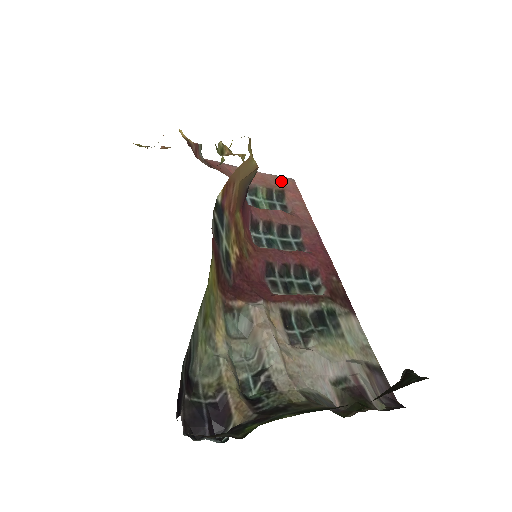
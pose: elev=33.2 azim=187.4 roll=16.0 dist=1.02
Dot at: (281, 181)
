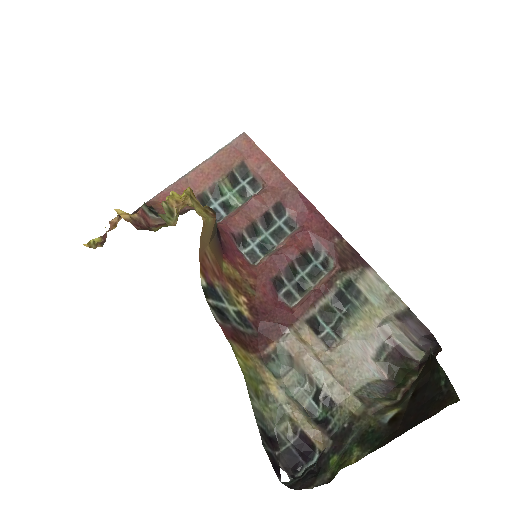
Dot at: (234, 150)
